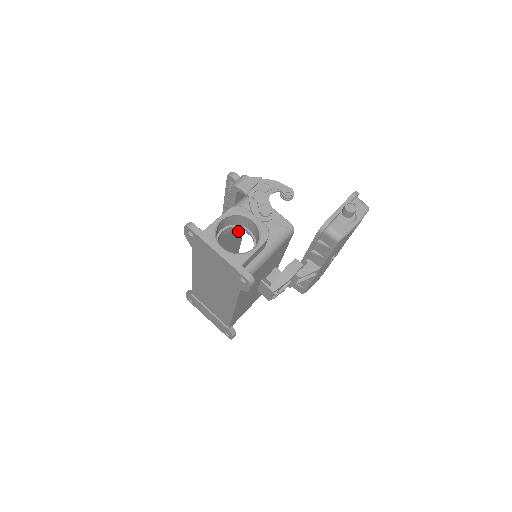
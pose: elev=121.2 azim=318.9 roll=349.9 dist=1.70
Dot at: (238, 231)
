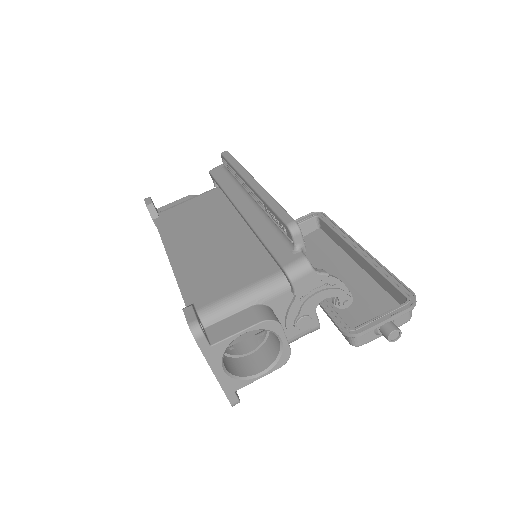
Dot at: occluded
